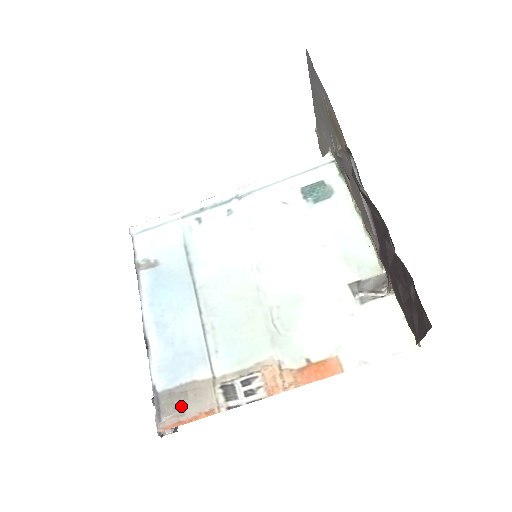
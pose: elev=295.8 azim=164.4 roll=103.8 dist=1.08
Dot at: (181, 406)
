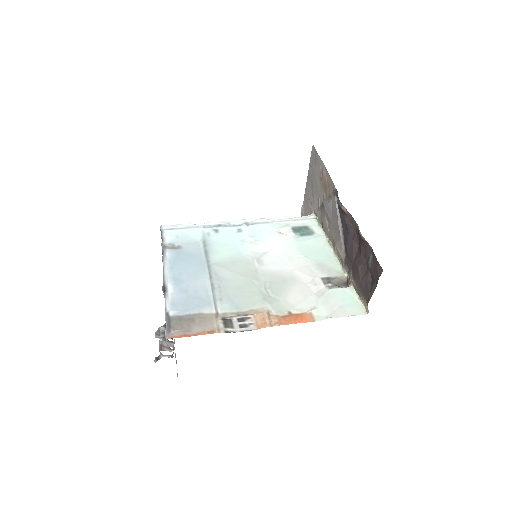
Dot at: (188, 326)
